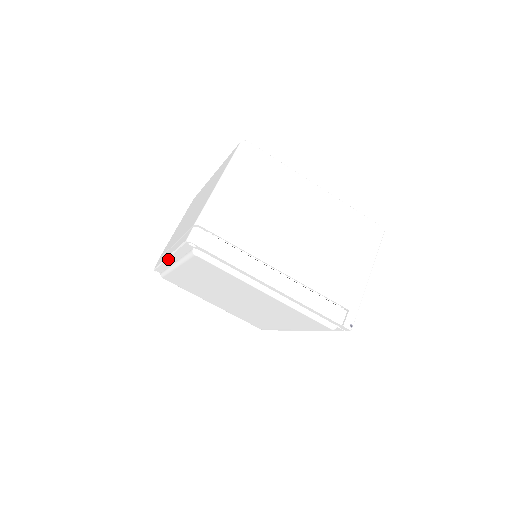
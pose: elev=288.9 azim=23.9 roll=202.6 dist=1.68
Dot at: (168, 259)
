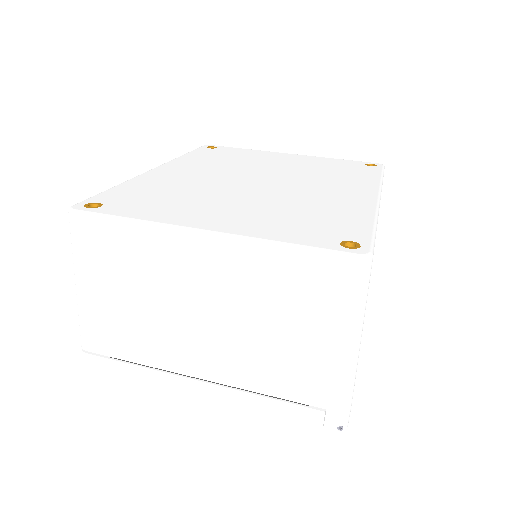
Dot at: occluded
